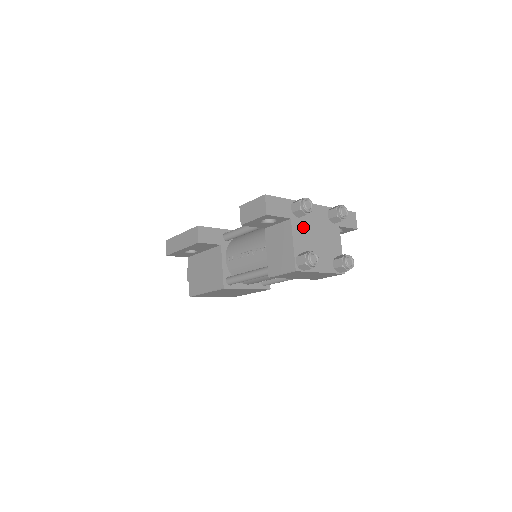
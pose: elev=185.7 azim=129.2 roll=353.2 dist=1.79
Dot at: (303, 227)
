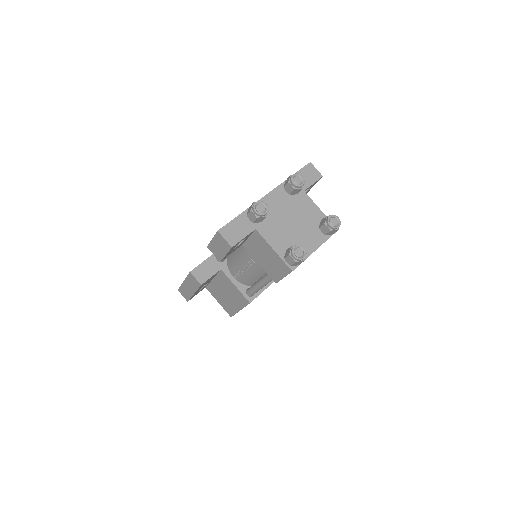
Dot at: (272, 225)
